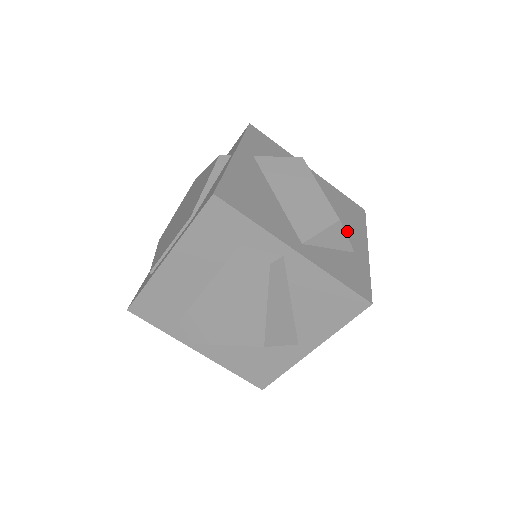
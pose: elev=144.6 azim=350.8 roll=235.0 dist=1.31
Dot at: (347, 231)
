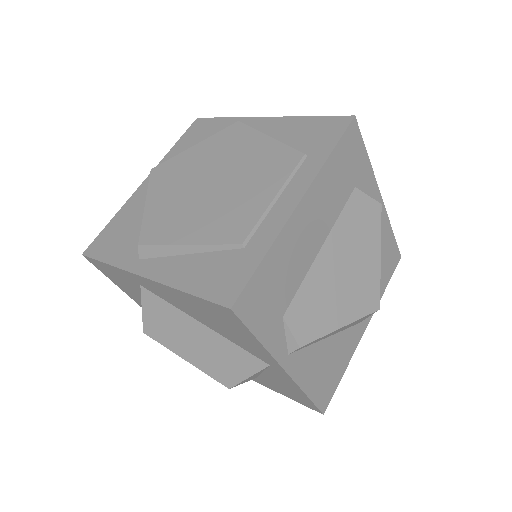
Dot at: occluded
